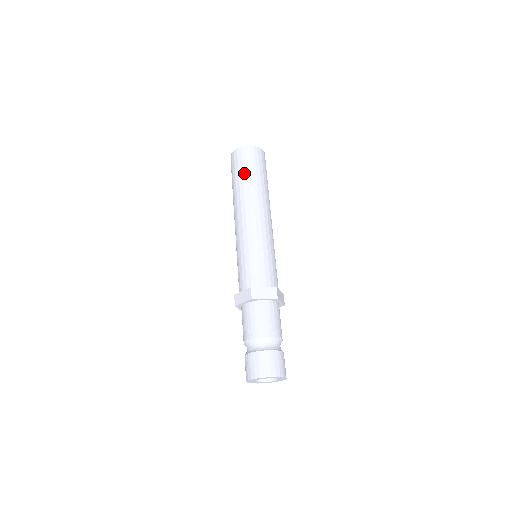
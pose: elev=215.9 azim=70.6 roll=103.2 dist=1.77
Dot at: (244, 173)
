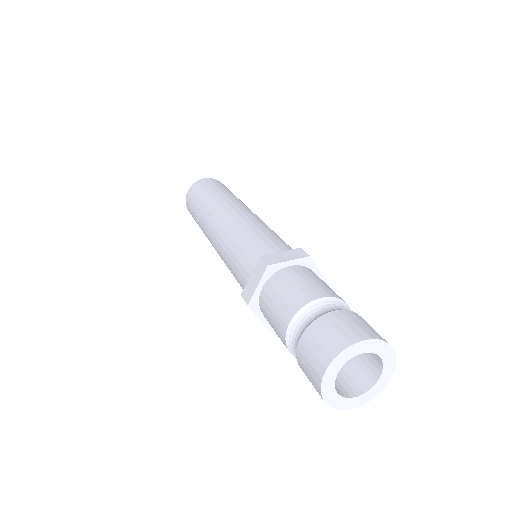
Dot at: (205, 194)
